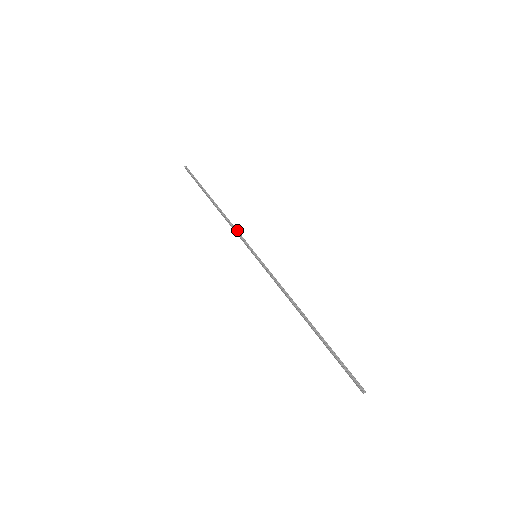
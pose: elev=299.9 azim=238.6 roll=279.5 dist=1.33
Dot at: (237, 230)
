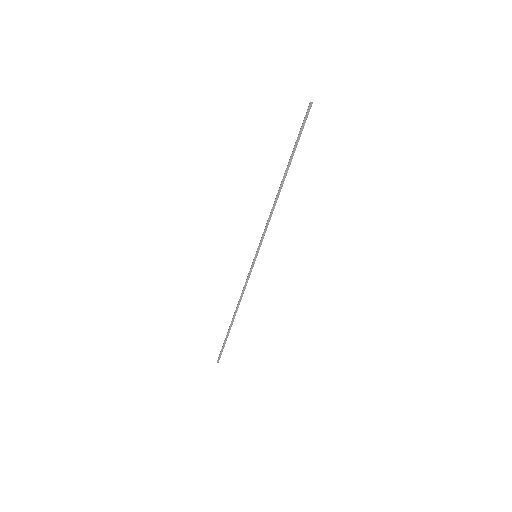
Dot at: occluded
